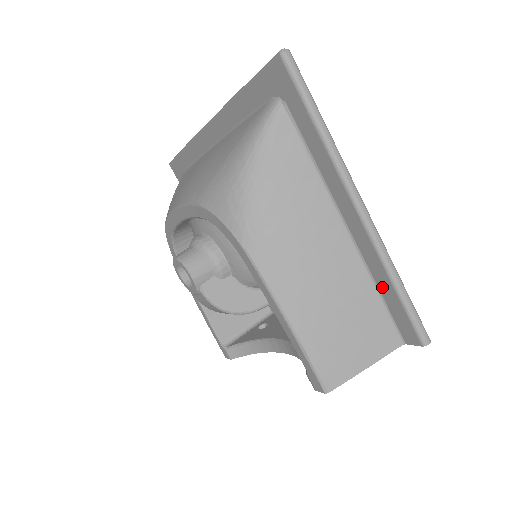
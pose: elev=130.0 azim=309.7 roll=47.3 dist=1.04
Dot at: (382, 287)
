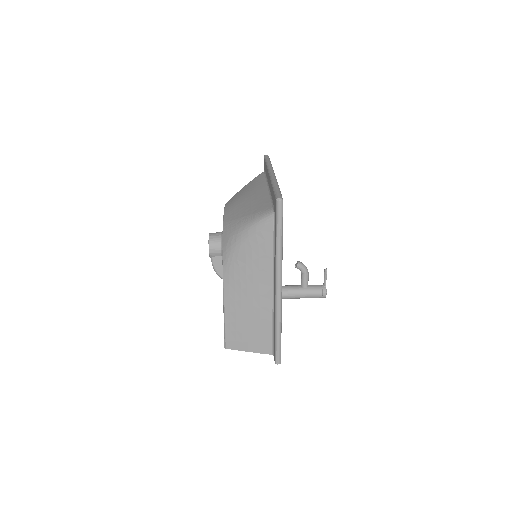
Dot at: (274, 326)
